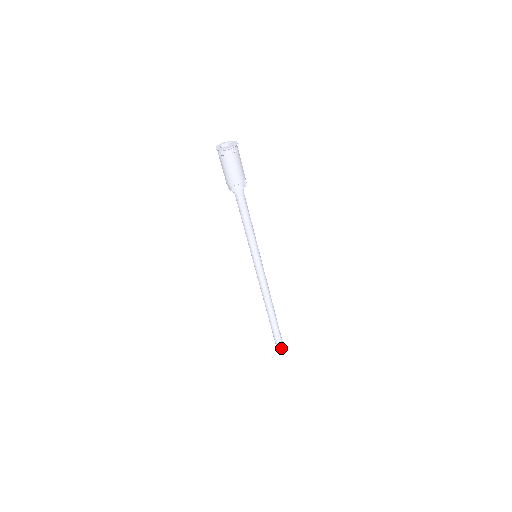
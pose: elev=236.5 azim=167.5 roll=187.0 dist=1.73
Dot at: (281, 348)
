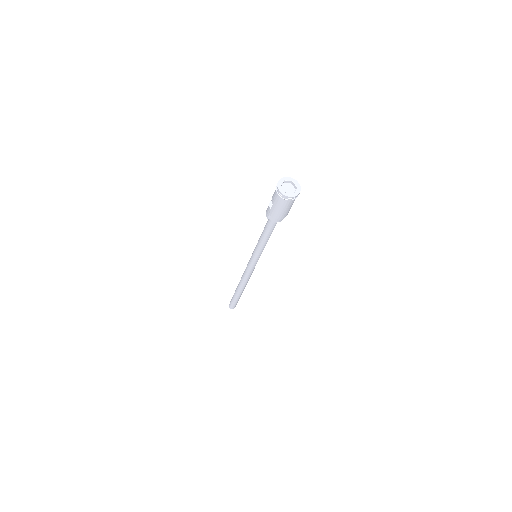
Dot at: occluded
